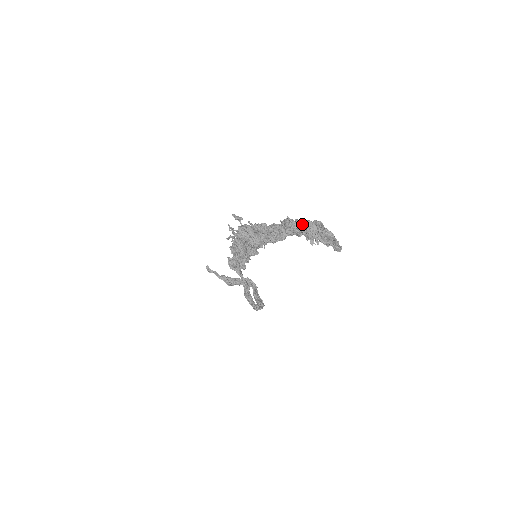
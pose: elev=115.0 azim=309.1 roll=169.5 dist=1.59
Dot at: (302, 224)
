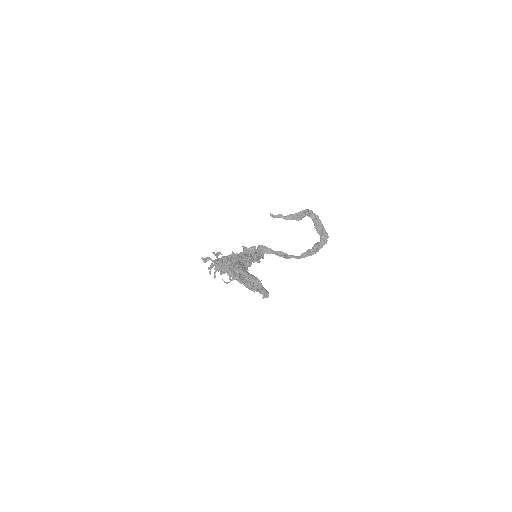
Dot at: occluded
